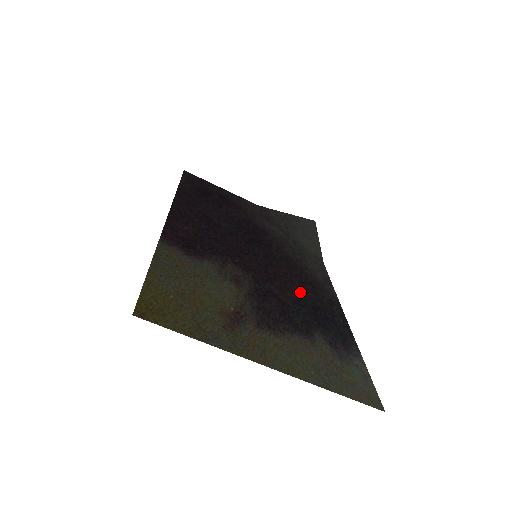
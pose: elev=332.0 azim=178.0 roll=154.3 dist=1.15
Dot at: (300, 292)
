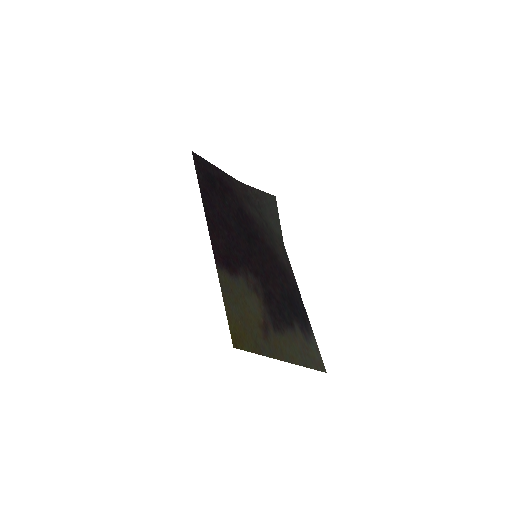
Dot at: (281, 285)
